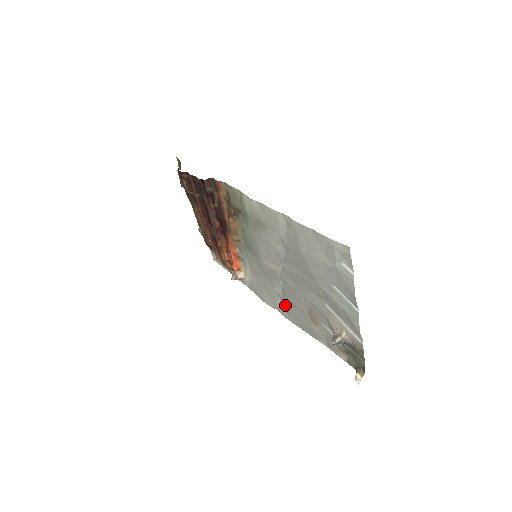
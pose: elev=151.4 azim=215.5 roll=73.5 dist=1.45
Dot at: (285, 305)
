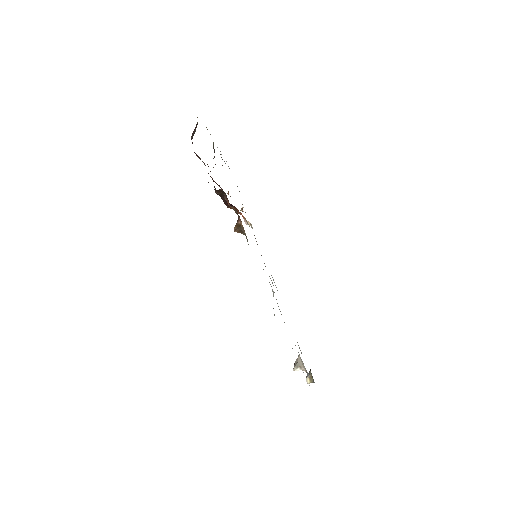
Dot at: occluded
